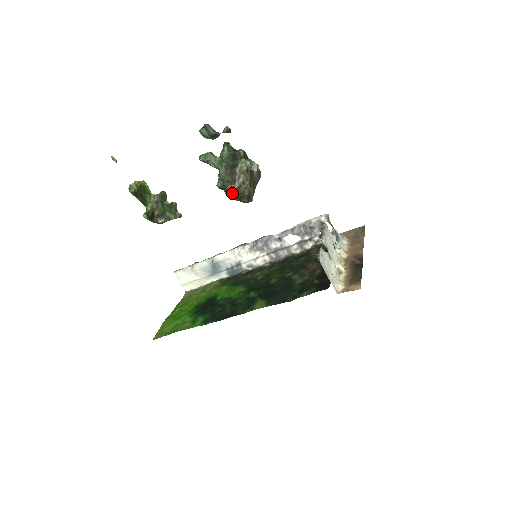
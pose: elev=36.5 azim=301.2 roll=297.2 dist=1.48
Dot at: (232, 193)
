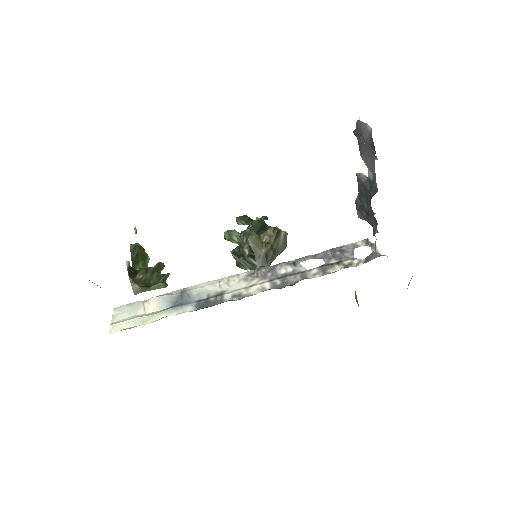
Dot at: (246, 254)
